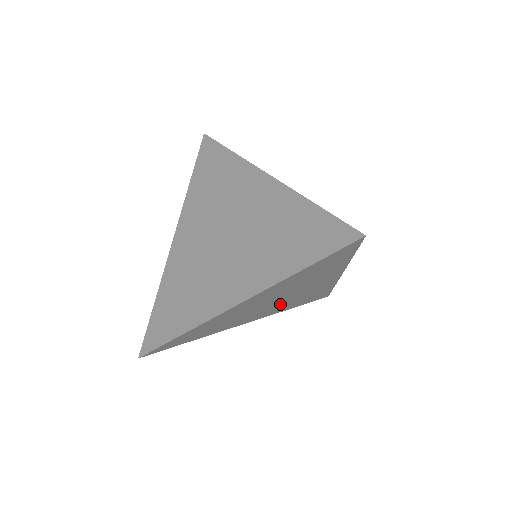
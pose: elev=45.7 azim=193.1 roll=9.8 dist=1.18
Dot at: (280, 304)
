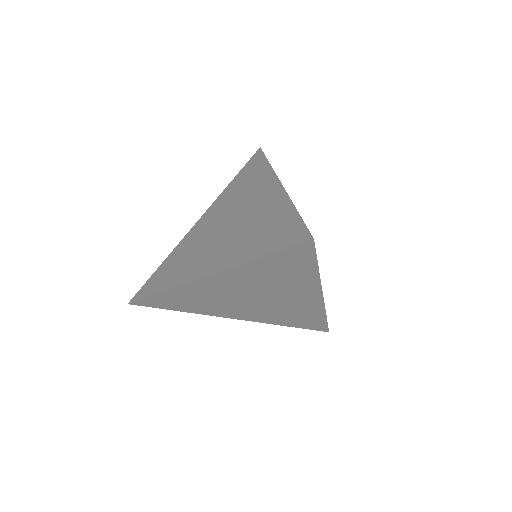
Dot at: (264, 308)
